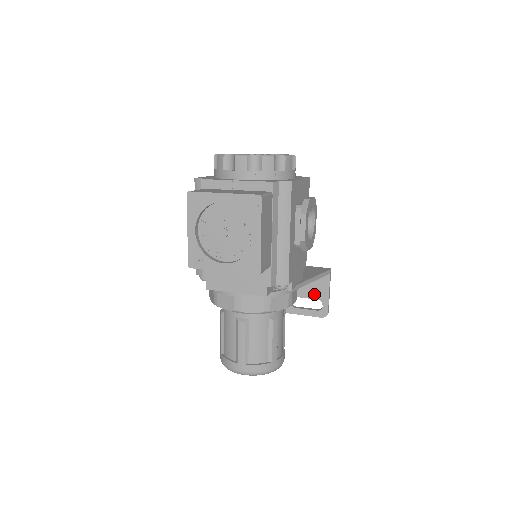
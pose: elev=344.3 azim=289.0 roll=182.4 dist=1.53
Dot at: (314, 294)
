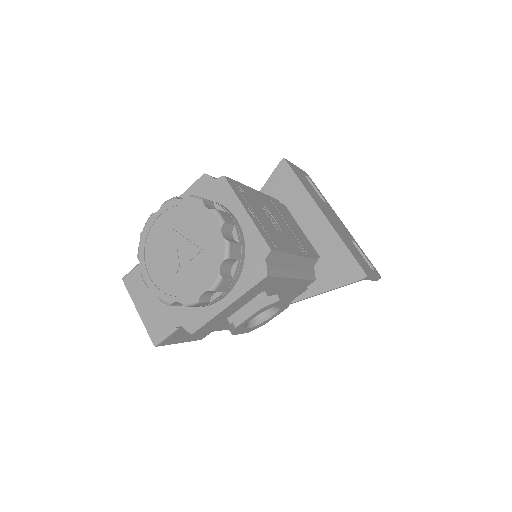
Dot at: occluded
